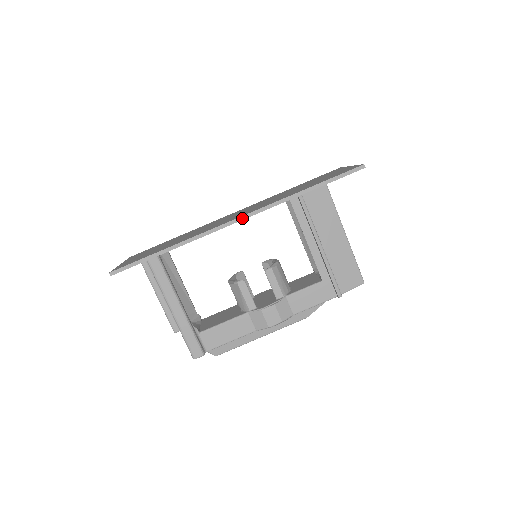
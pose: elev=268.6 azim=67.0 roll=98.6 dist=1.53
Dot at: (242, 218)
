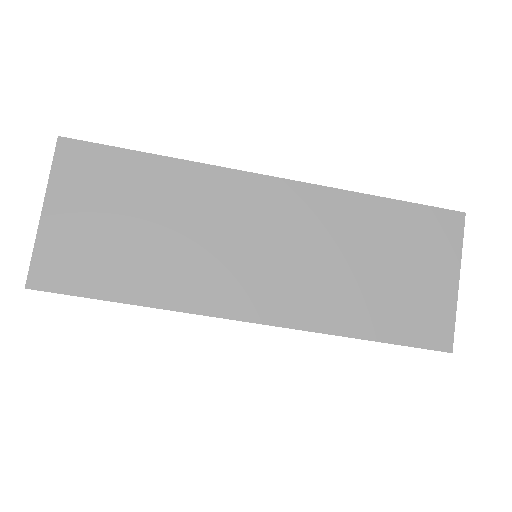
Dot at: occluded
